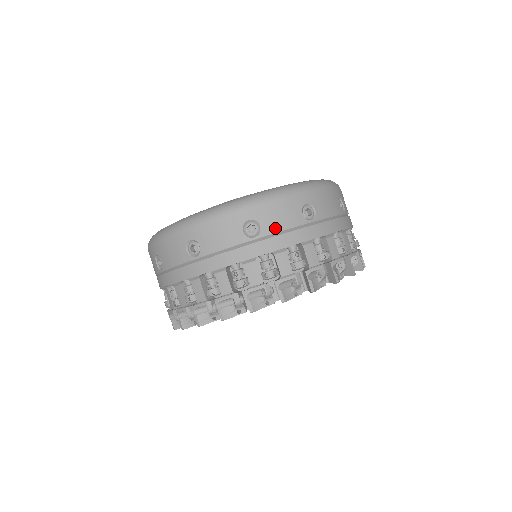
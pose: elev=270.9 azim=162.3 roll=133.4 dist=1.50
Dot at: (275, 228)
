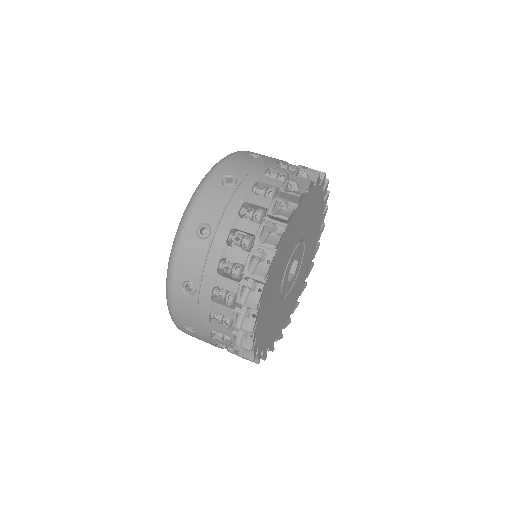
Dot at: (267, 156)
